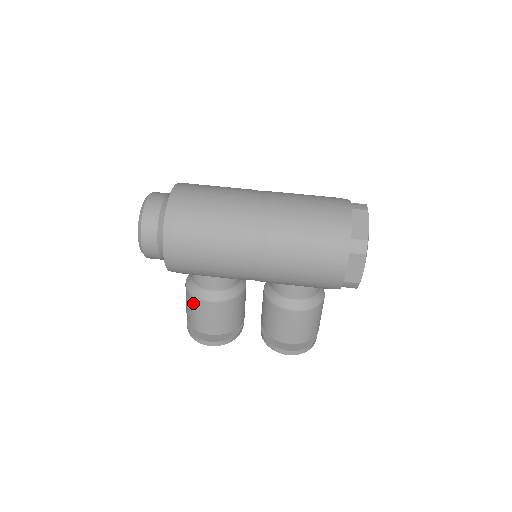
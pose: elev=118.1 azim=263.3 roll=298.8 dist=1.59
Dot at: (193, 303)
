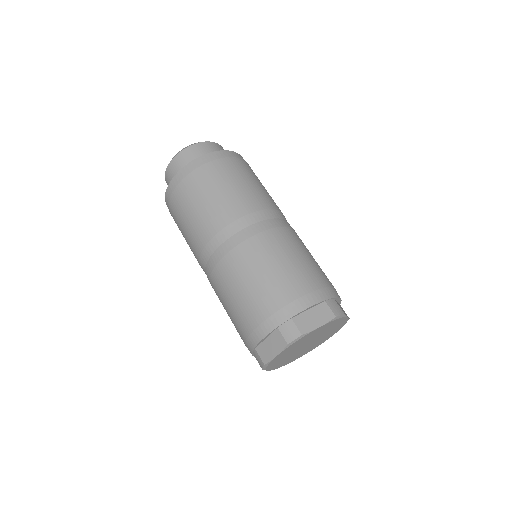
Dot at: occluded
